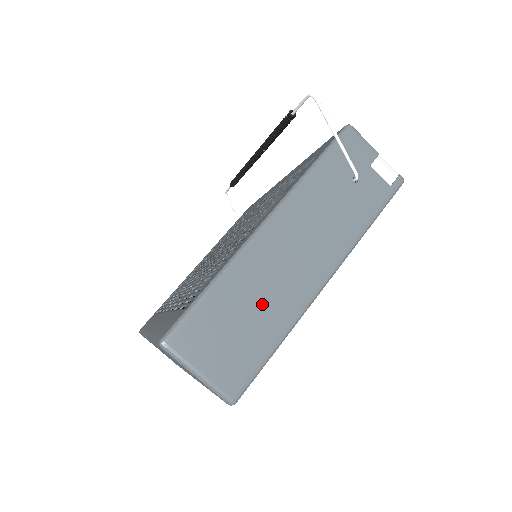
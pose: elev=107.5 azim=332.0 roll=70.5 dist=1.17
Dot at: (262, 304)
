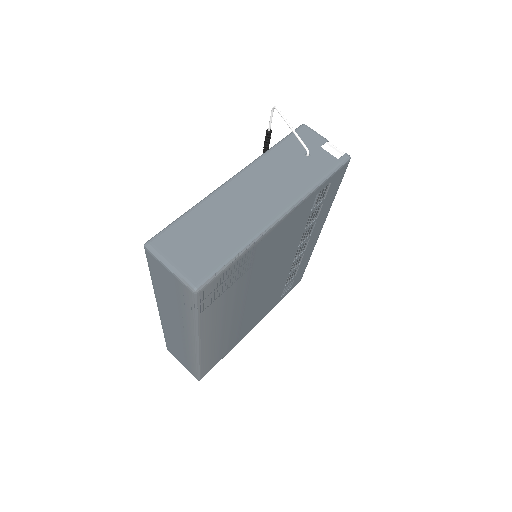
Dot at: (226, 226)
